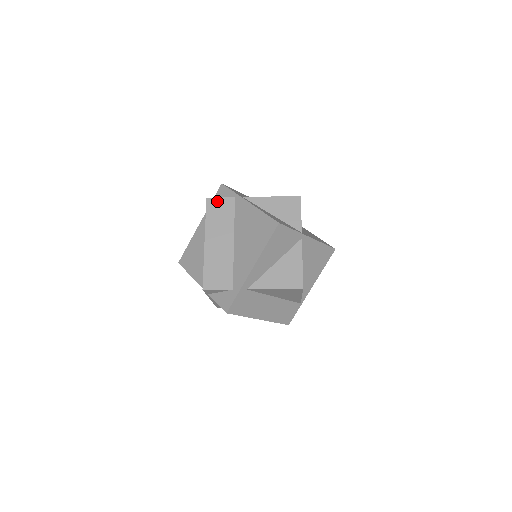
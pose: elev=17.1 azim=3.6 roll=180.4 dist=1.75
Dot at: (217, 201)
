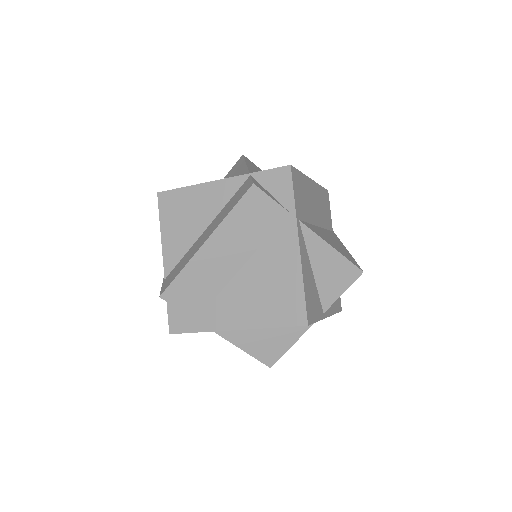
Dot at: (263, 200)
